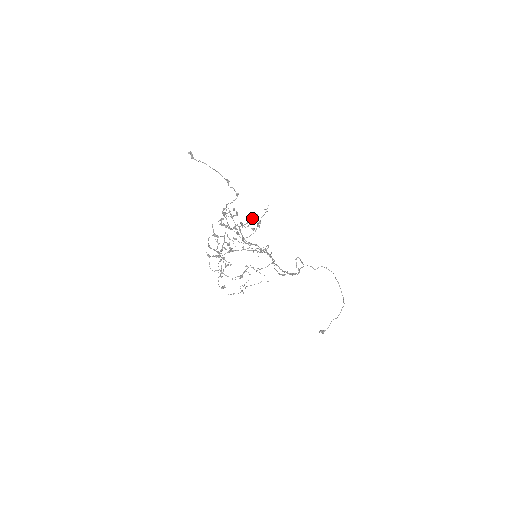
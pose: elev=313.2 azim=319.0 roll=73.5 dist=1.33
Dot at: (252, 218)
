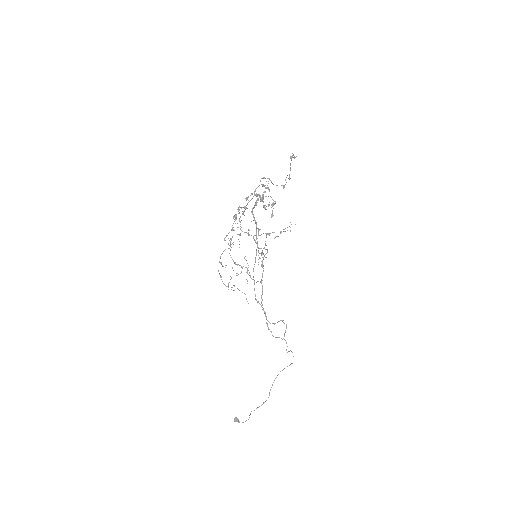
Dot at: (273, 203)
